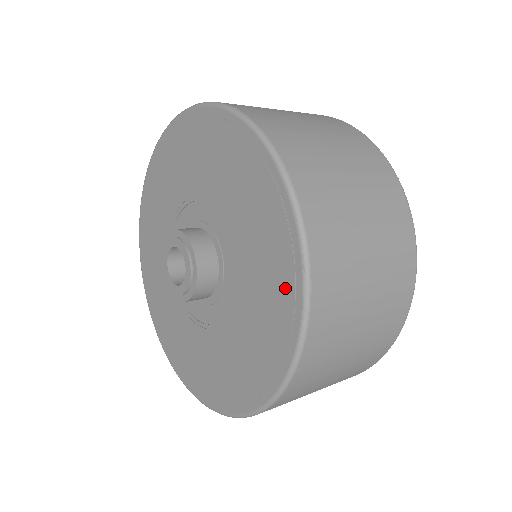
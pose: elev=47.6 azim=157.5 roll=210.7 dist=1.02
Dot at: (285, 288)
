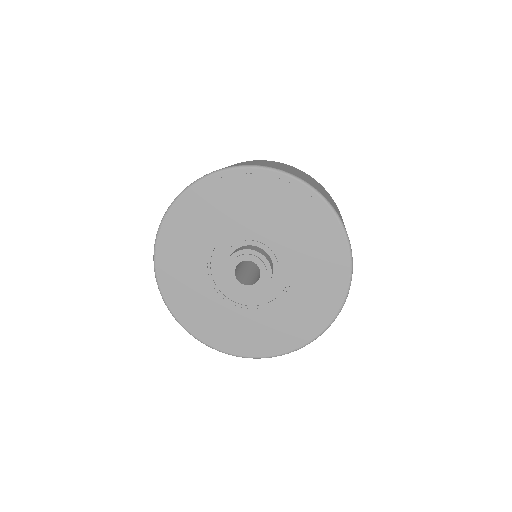
Dot at: (314, 323)
